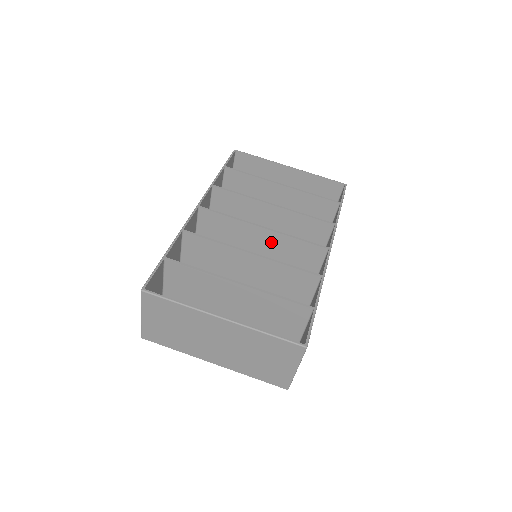
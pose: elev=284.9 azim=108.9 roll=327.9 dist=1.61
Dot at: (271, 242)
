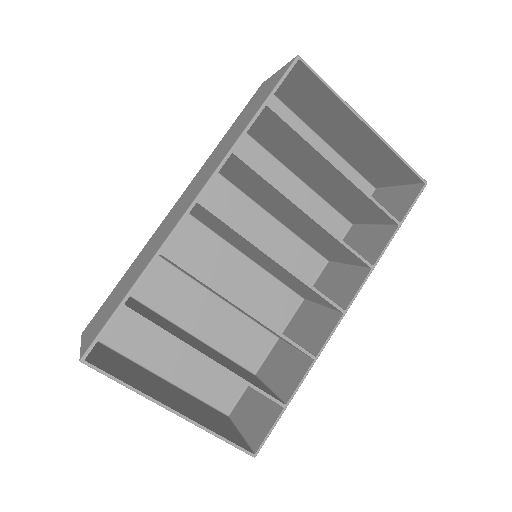
Dot at: (280, 269)
